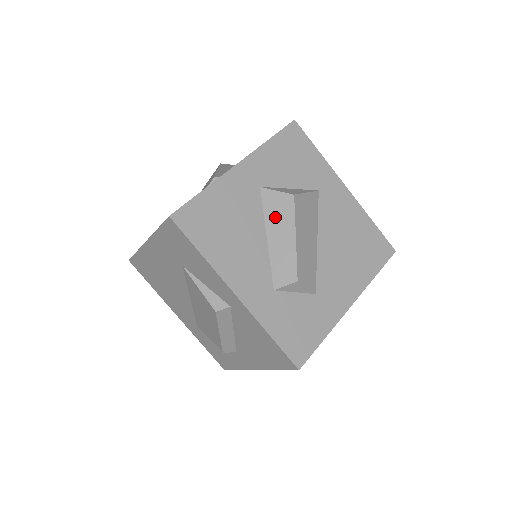
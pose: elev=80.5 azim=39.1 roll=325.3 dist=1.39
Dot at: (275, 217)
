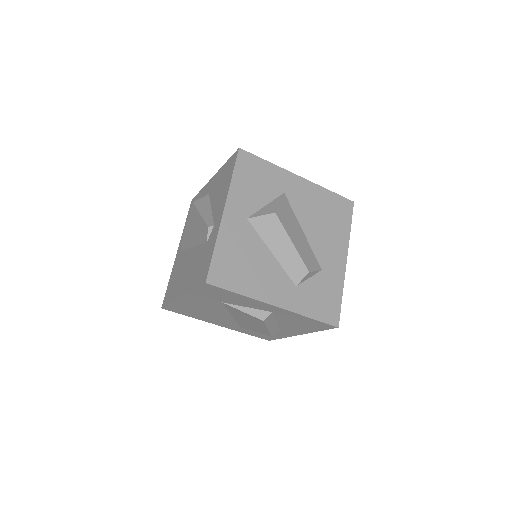
Dot at: (270, 235)
